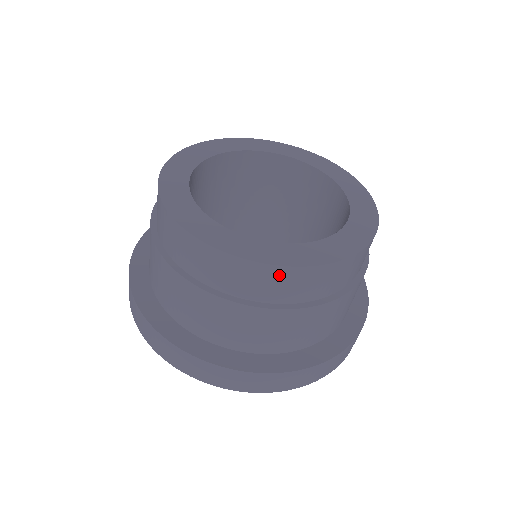
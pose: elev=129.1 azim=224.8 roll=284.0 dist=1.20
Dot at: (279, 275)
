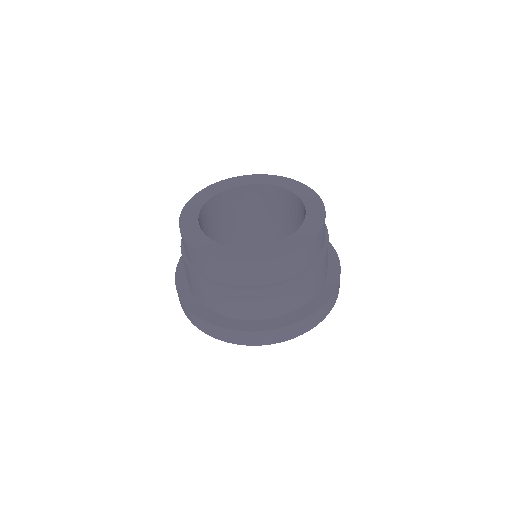
Dot at: (318, 239)
